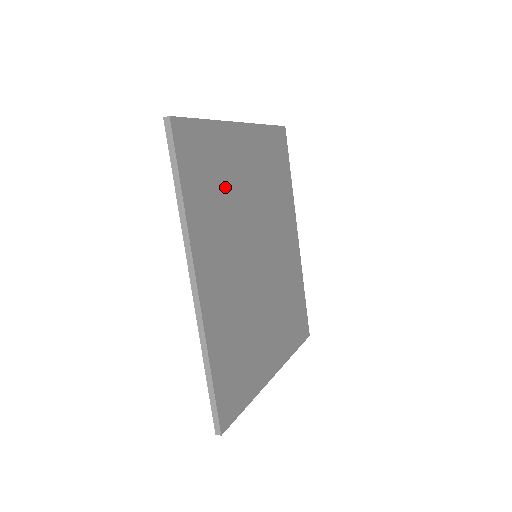
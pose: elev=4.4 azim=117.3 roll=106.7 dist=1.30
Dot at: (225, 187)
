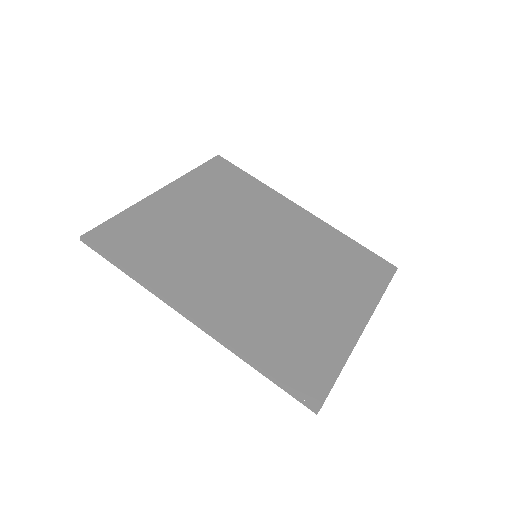
Dot at: (175, 237)
